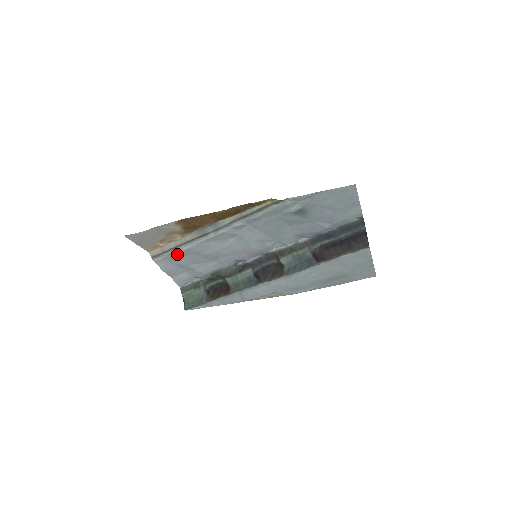
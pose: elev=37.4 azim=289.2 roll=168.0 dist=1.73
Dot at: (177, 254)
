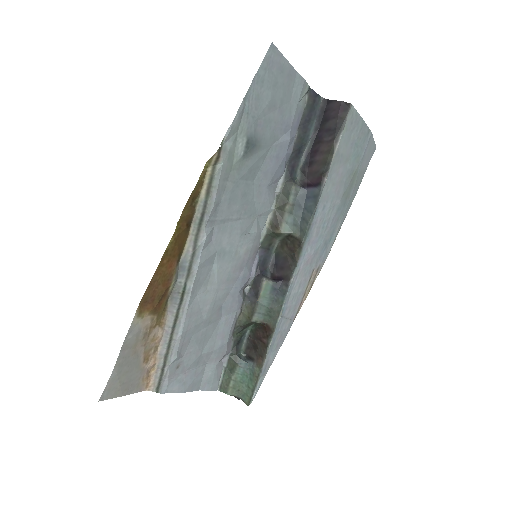
Dot at: (178, 354)
